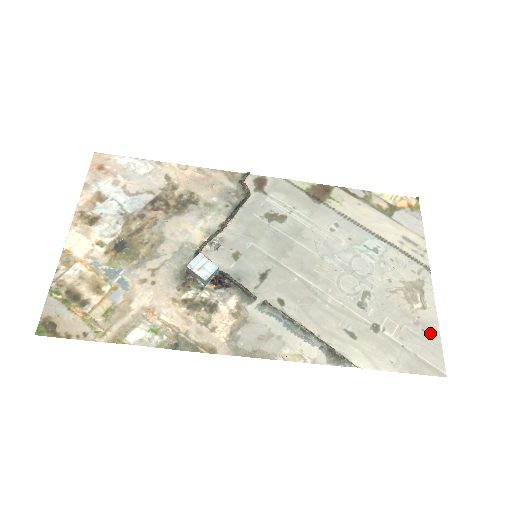
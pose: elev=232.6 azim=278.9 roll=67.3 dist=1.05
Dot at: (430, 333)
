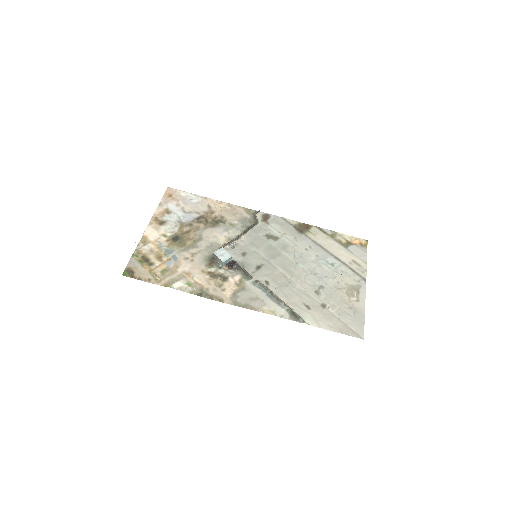
Dot at: (358, 315)
